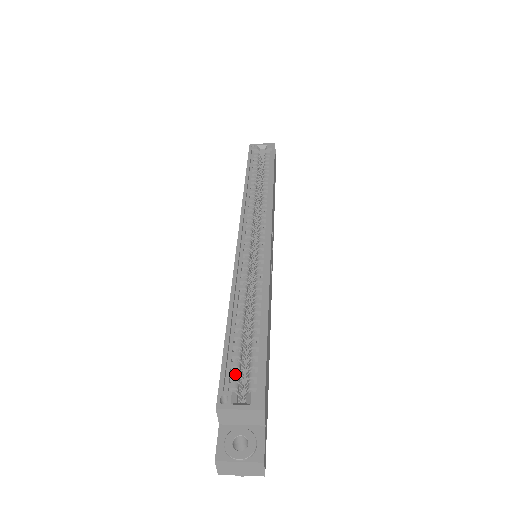
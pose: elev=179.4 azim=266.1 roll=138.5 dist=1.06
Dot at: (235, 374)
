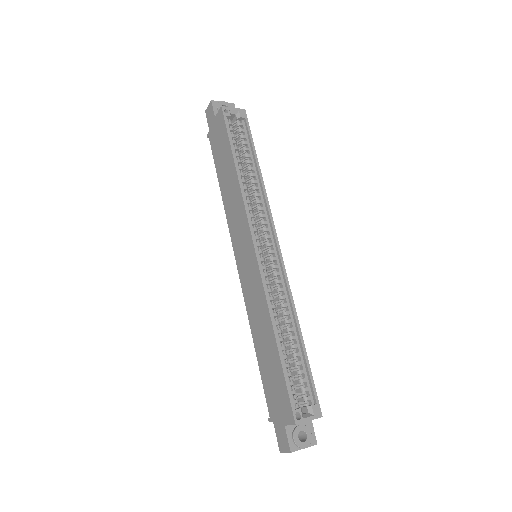
Dot at: (295, 392)
